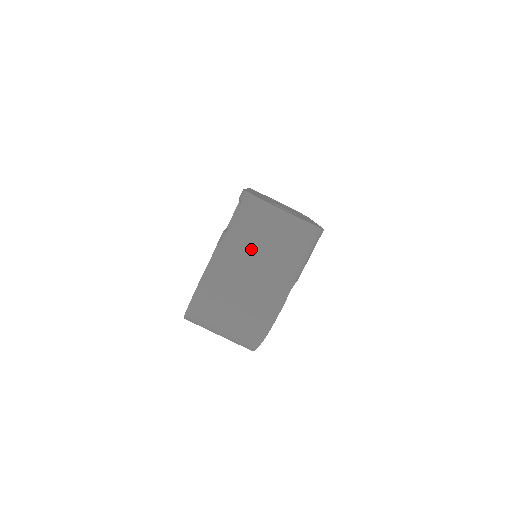
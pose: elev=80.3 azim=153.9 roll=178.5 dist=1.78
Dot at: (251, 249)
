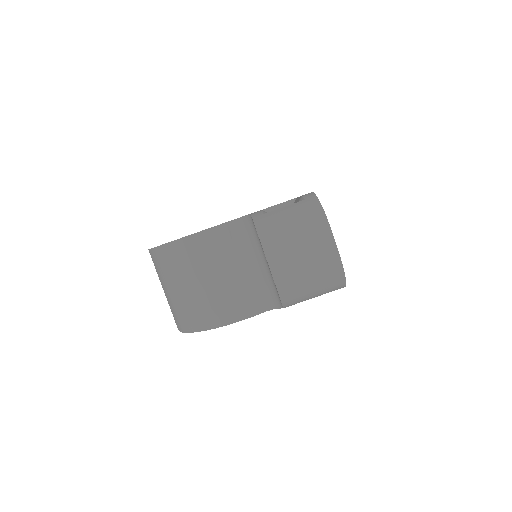
Dot at: (278, 246)
